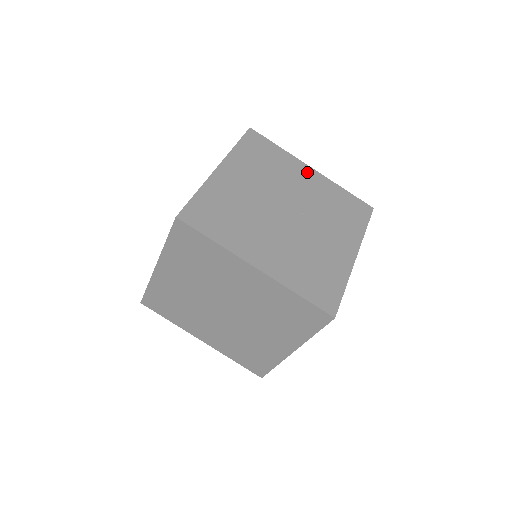
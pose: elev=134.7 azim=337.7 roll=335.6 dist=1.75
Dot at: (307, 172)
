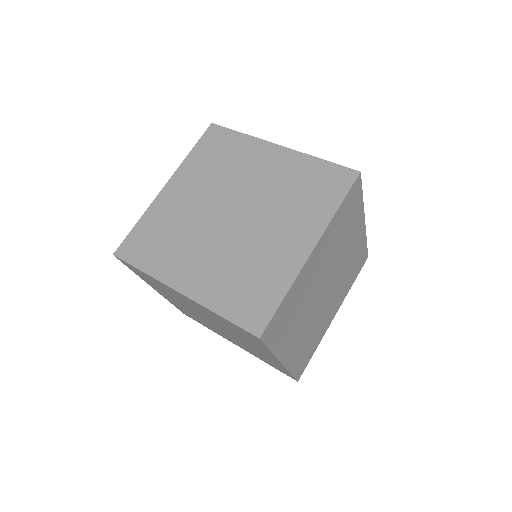
Dot at: (360, 229)
